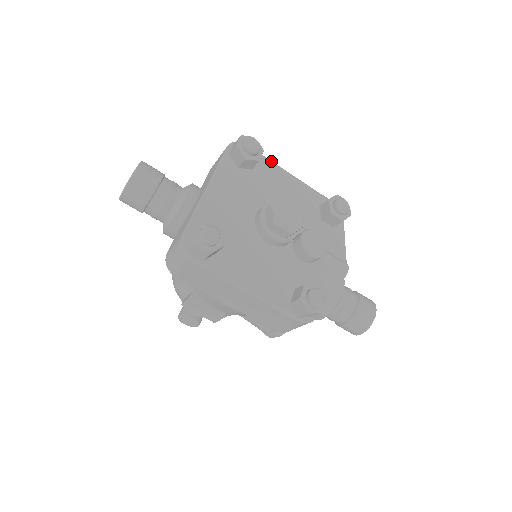
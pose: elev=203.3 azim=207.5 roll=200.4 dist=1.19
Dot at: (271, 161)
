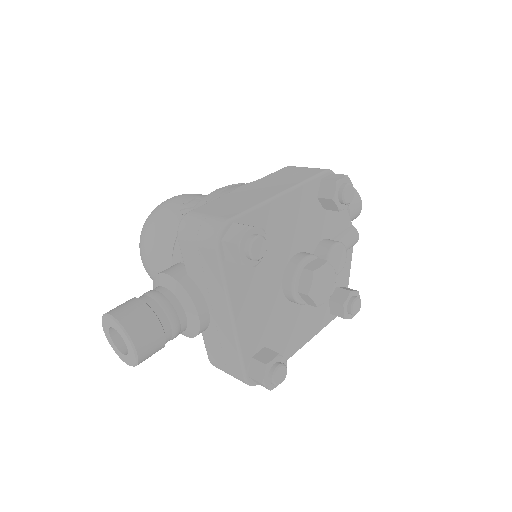
Dot at: (260, 207)
